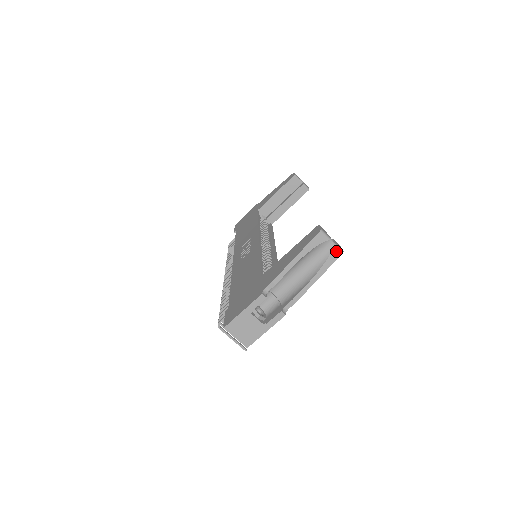
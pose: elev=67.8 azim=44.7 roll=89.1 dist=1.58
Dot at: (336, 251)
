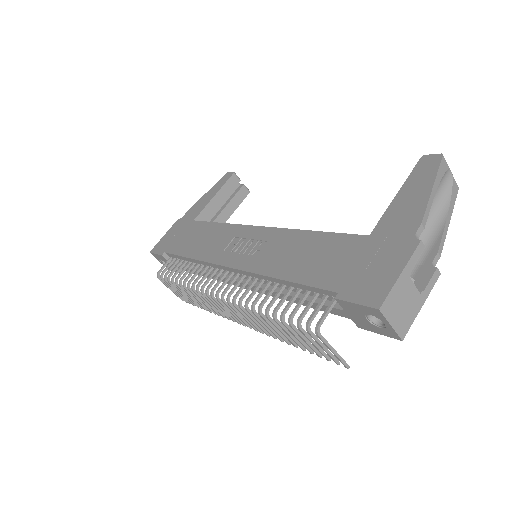
Dot at: (455, 184)
